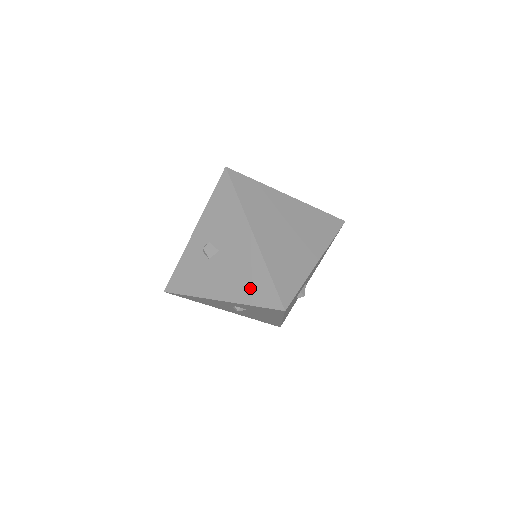
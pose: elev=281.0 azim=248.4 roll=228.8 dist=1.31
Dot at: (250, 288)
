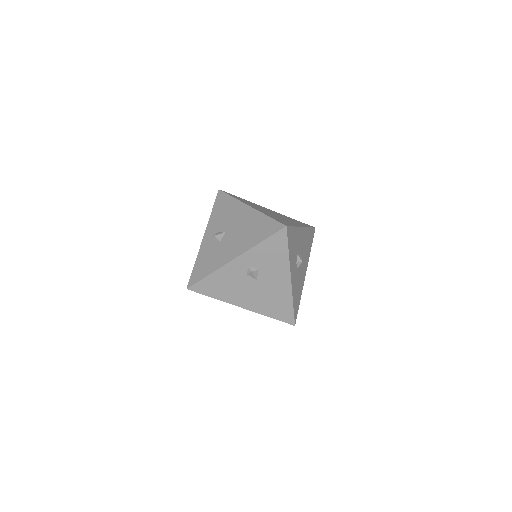
Dot at: (256, 233)
